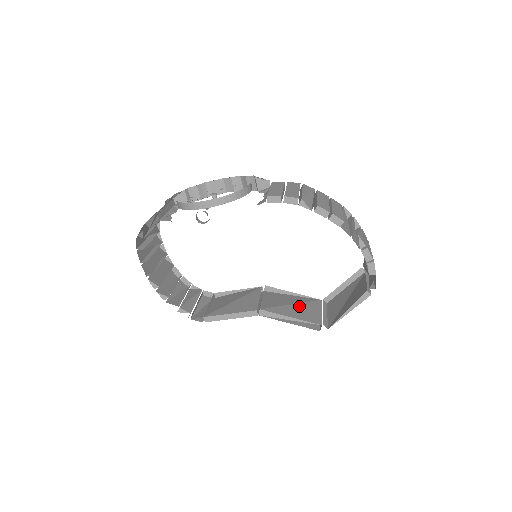
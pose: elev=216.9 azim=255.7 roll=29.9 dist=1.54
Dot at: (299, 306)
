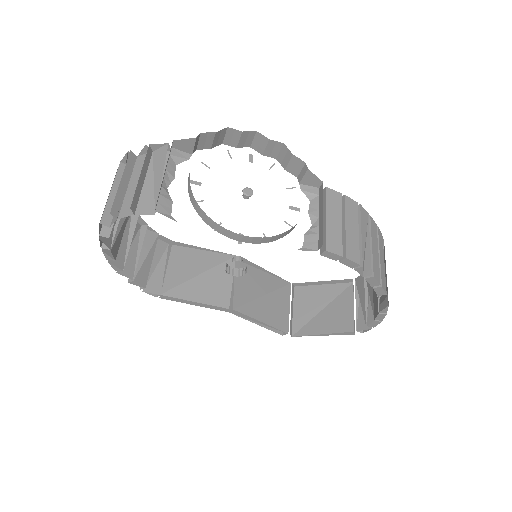
Dot at: (271, 299)
